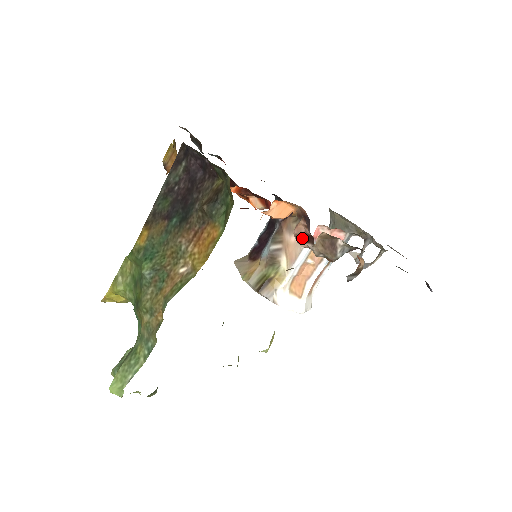
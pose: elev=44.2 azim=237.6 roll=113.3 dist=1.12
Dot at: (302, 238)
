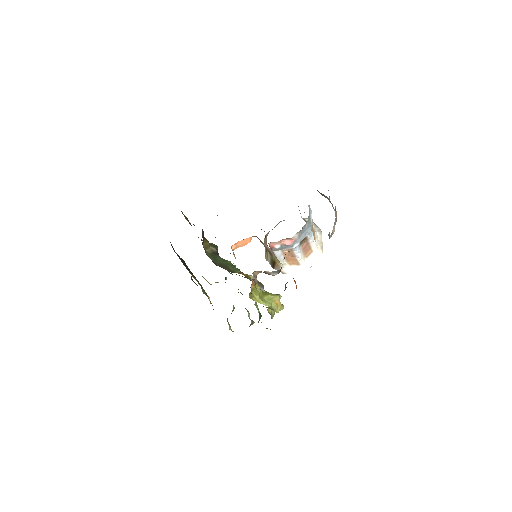
Dot at: occluded
